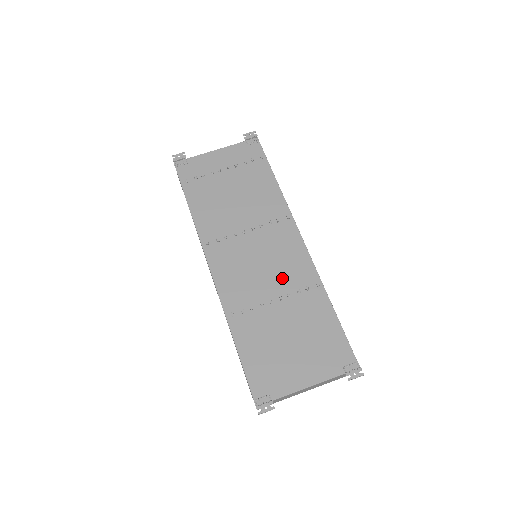
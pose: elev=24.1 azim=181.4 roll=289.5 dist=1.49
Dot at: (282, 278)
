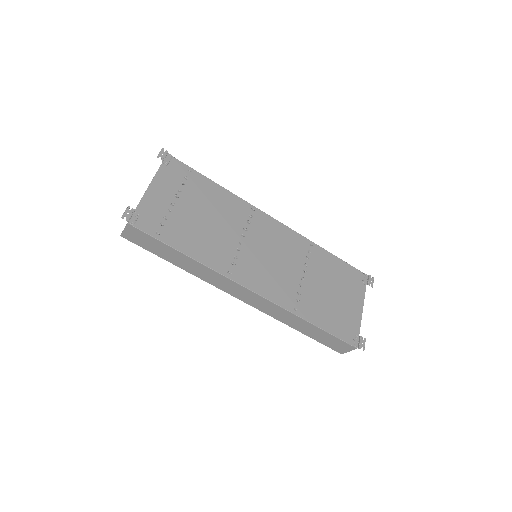
Dot at: (292, 257)
